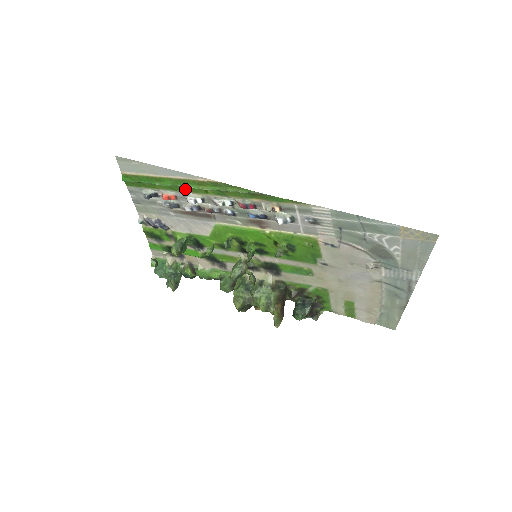
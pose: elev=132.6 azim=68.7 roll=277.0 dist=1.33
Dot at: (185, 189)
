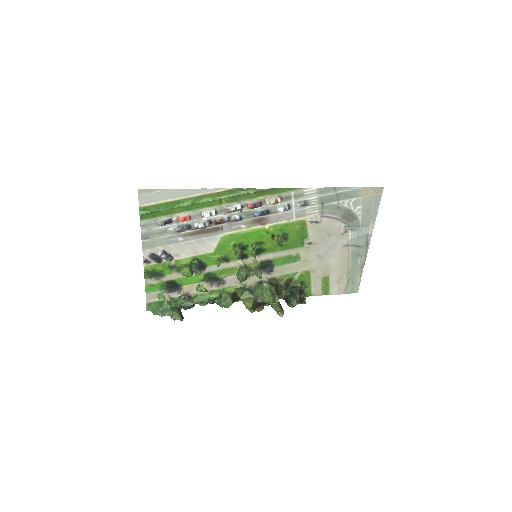
Dot at: (201, 205)
